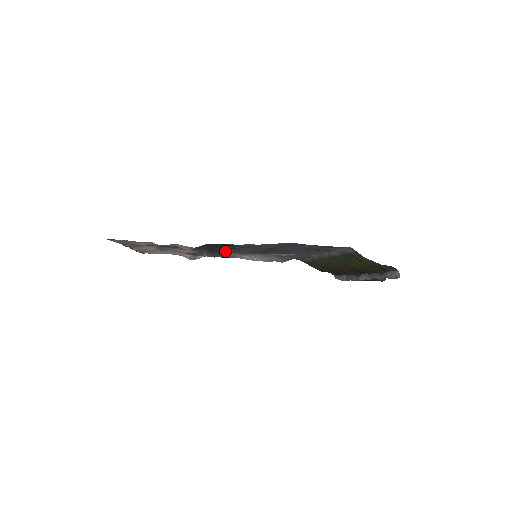
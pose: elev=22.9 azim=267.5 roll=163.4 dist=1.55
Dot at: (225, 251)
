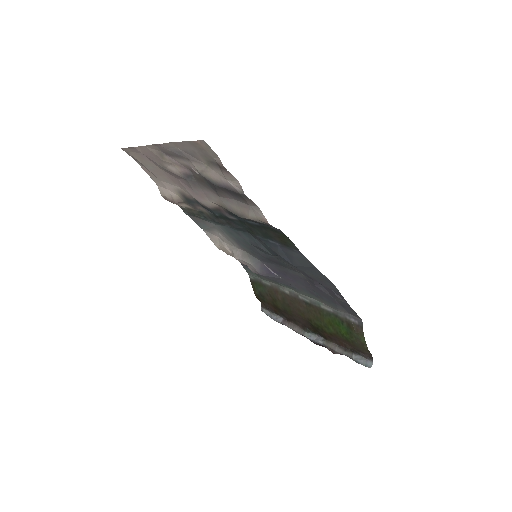
Dot at: occluded
